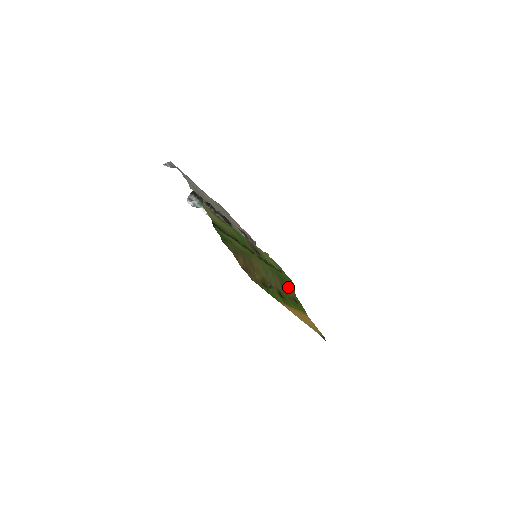
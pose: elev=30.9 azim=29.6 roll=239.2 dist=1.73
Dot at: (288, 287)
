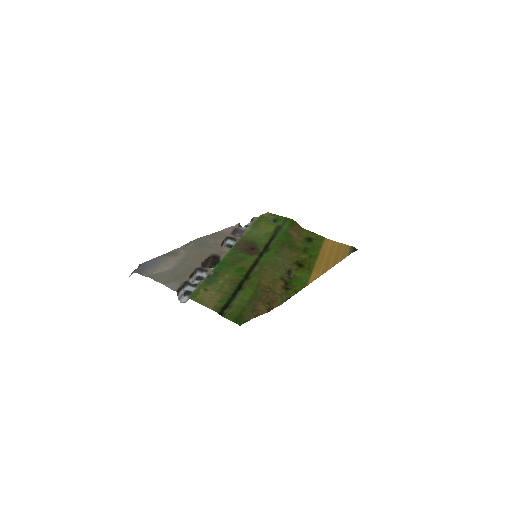
Dot at: (294, 235)
